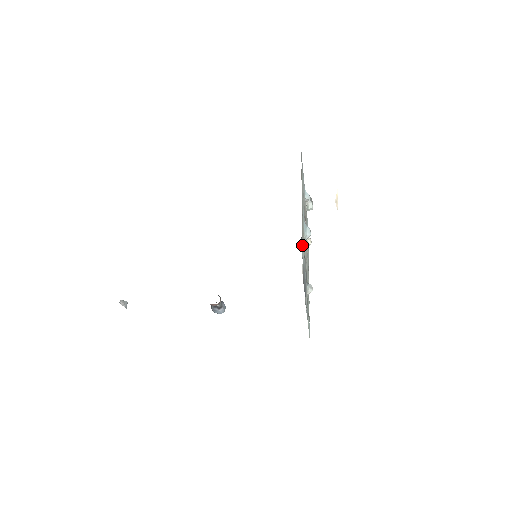
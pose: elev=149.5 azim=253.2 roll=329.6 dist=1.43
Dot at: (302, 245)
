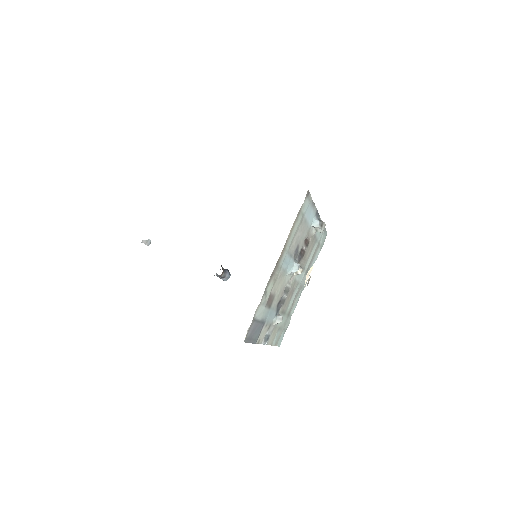
Dot at: (261, 303)
